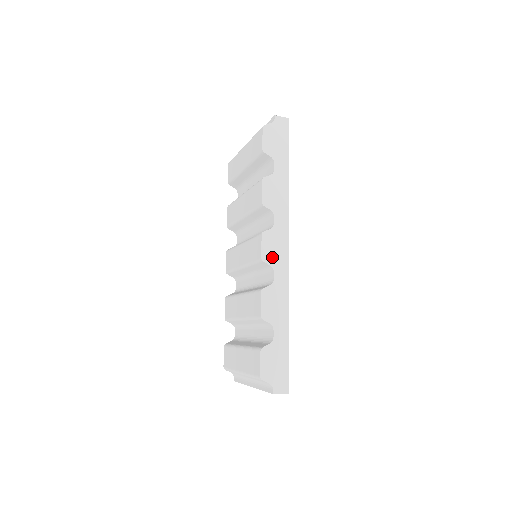
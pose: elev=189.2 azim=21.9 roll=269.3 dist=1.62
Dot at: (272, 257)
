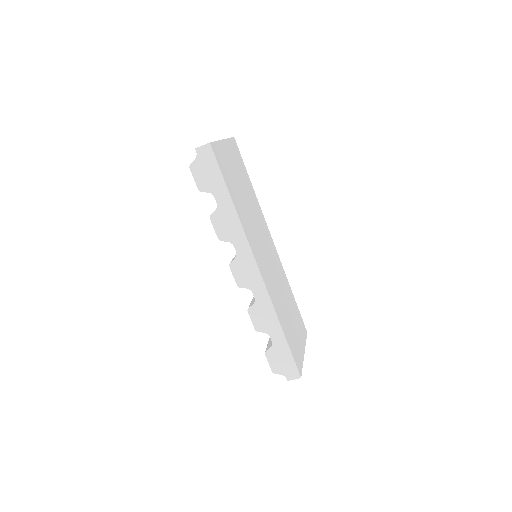
Dot at: (246, 281)
